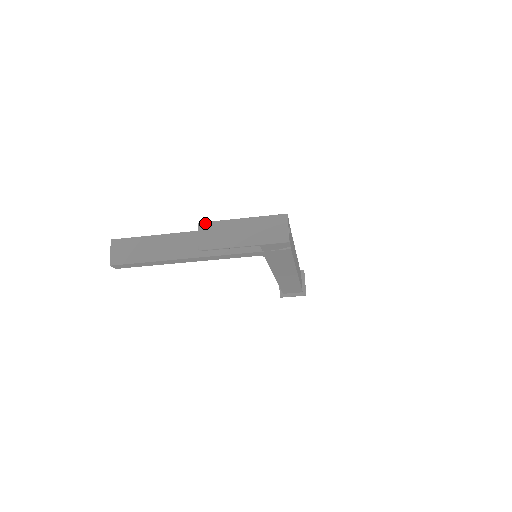
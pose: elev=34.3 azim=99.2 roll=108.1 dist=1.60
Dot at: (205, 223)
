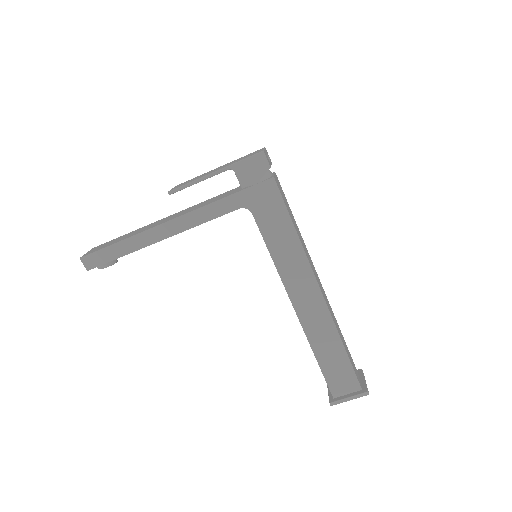
Dot at: (182, 183)
